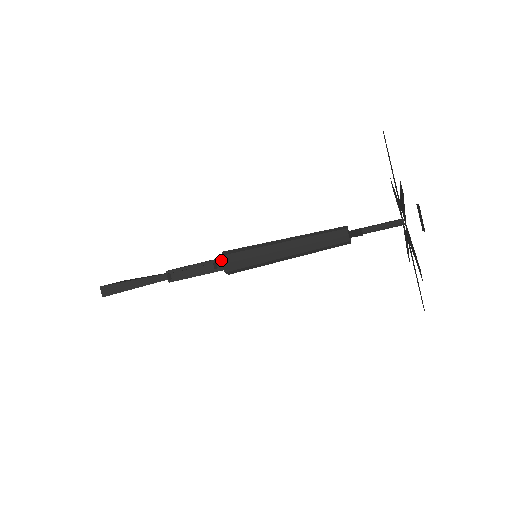
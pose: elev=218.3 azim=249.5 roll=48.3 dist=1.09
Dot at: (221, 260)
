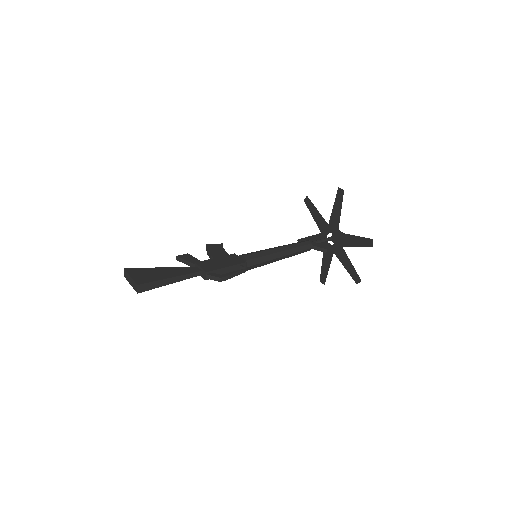
Dot at: (247, 264)
